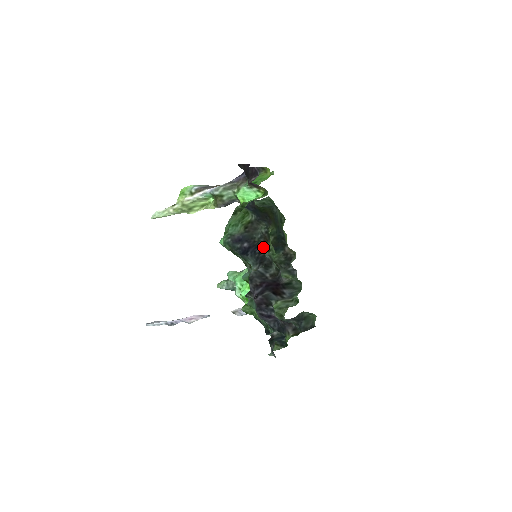
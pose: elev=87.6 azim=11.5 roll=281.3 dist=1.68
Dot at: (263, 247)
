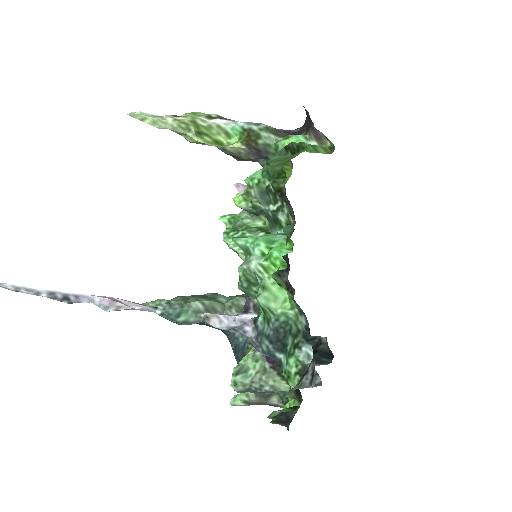
Dot at: occluded
